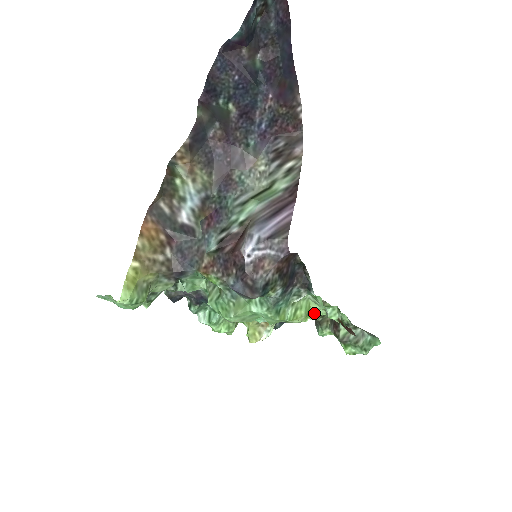
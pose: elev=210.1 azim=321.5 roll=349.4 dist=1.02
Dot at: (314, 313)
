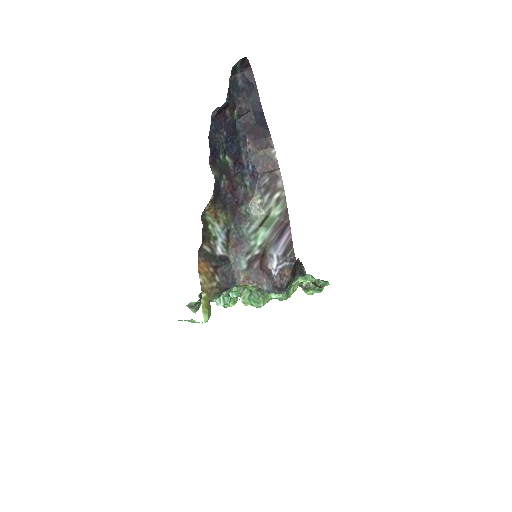
Dot at: occluded
